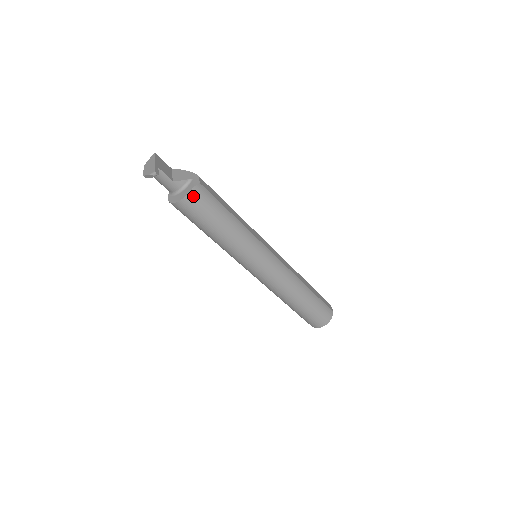
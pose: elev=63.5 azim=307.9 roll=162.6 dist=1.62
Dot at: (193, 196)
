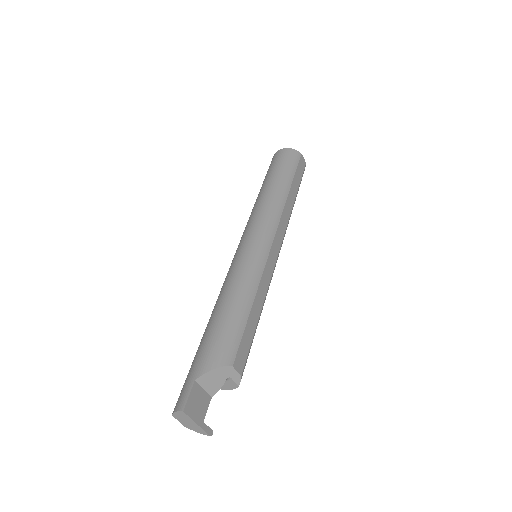
Dot at: occluded
